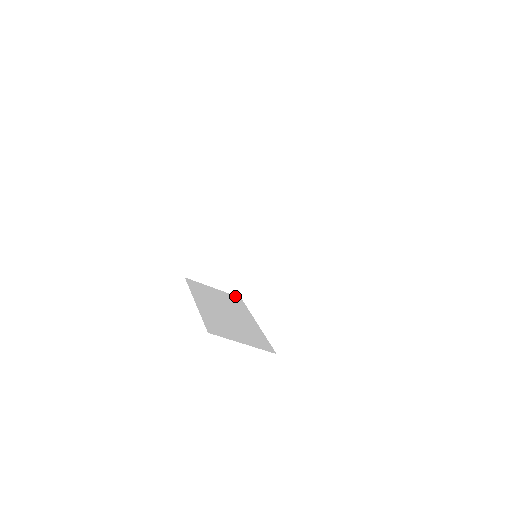
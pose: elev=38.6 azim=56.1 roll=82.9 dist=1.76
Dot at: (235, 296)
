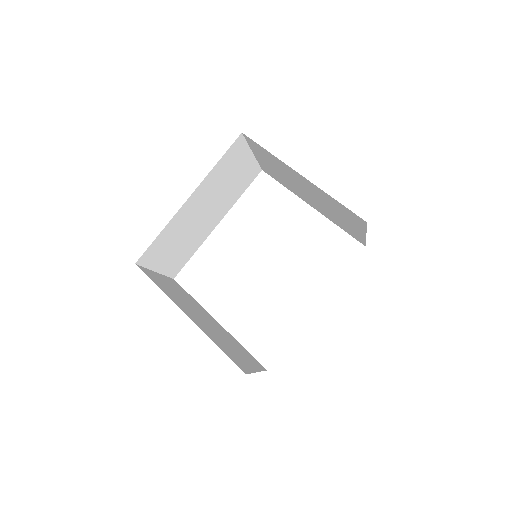
Dot at: (171, 279)
